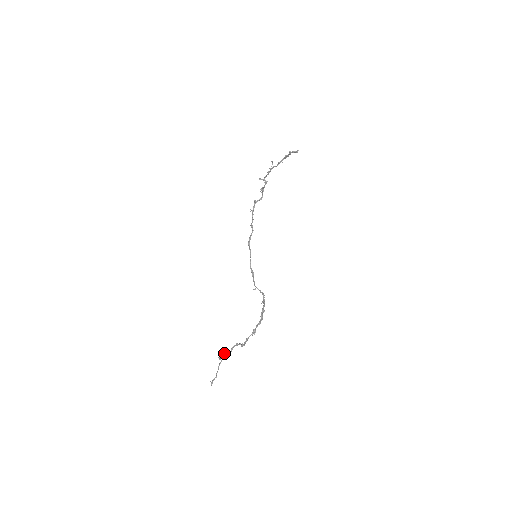
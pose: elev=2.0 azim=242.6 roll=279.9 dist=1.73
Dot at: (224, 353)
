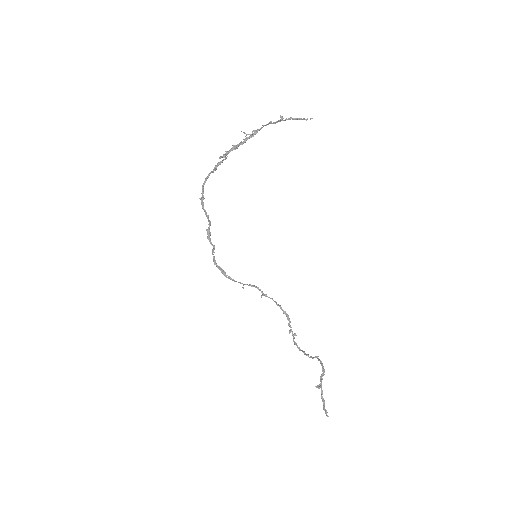
Dot at: occluded
